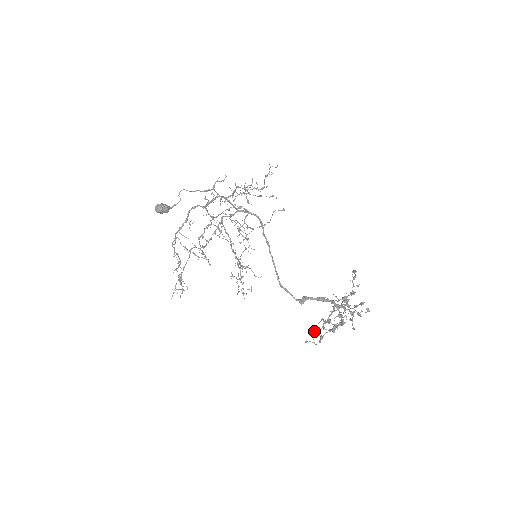
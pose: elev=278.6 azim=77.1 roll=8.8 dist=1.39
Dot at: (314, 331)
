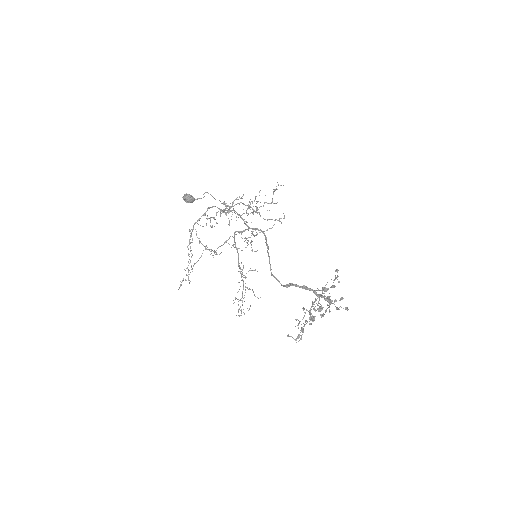
Dot at: (295, 319)
